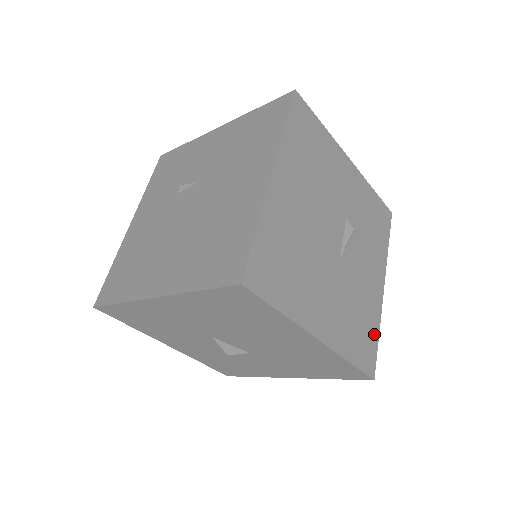
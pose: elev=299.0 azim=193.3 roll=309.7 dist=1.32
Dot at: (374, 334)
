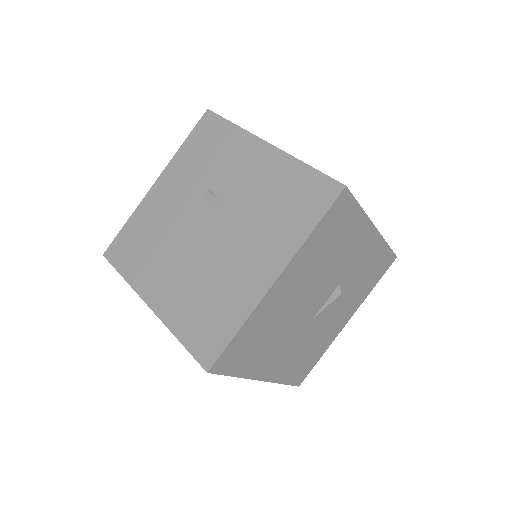
Dot at: (317, 358)
